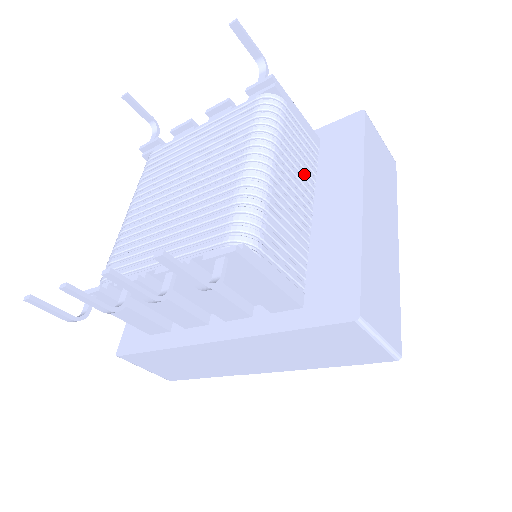
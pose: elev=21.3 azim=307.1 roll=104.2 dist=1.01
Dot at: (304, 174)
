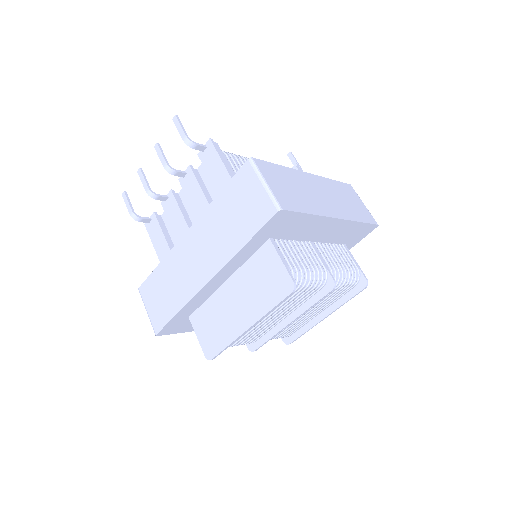
Dot at: occluded
